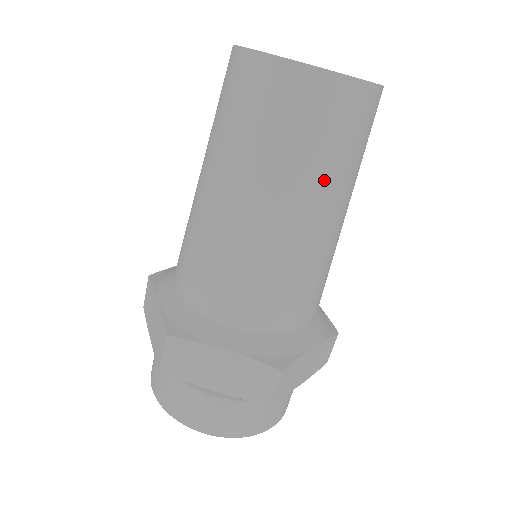
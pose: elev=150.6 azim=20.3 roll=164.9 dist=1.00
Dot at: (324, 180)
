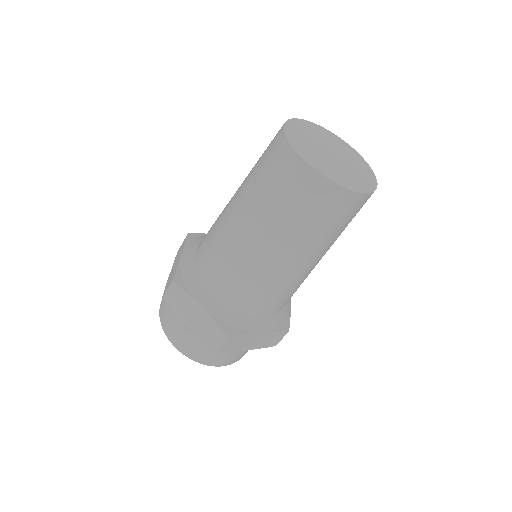
Dot at: (299, 237)
